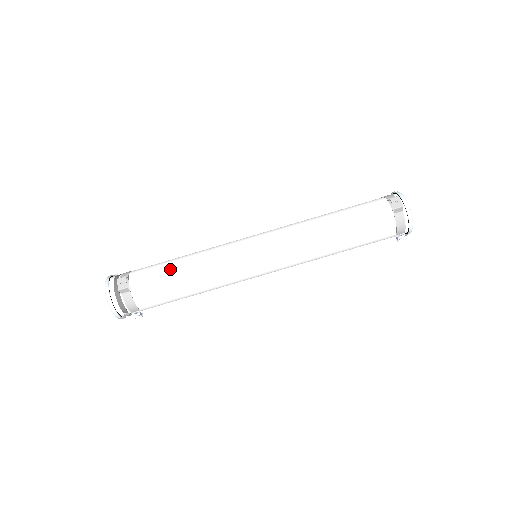
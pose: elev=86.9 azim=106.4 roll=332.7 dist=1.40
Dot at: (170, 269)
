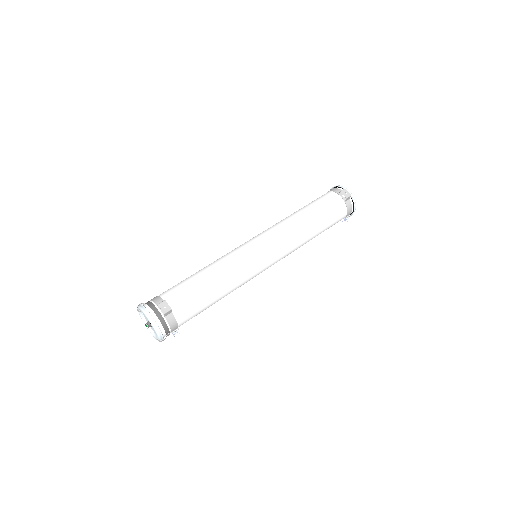
Dot at: (199, 283)
